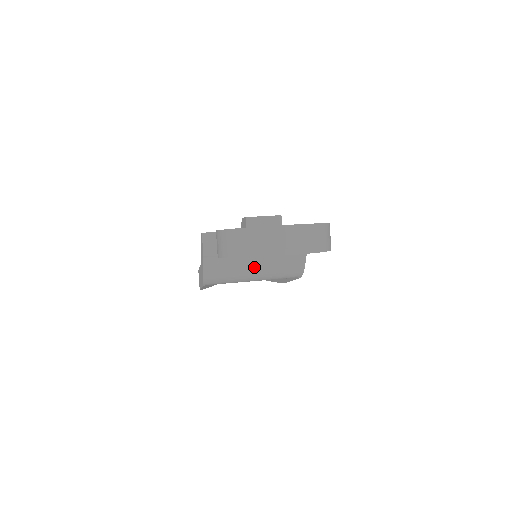
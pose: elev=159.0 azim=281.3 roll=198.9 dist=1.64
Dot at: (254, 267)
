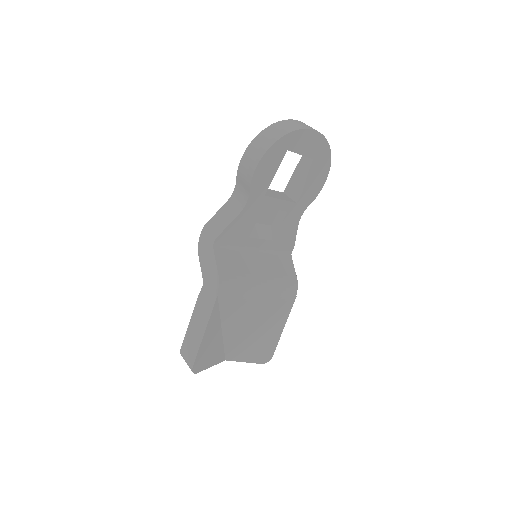
Dot at: (258, 269)
